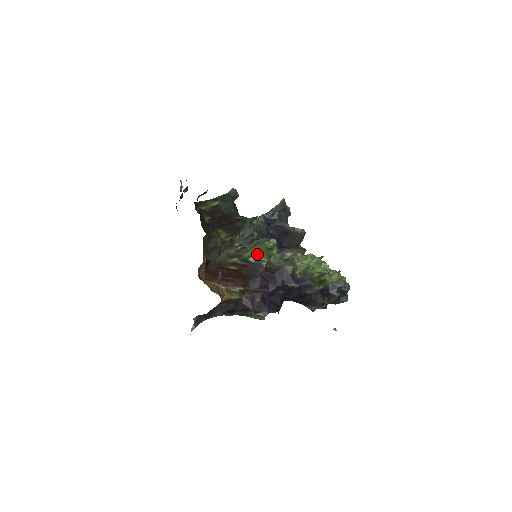
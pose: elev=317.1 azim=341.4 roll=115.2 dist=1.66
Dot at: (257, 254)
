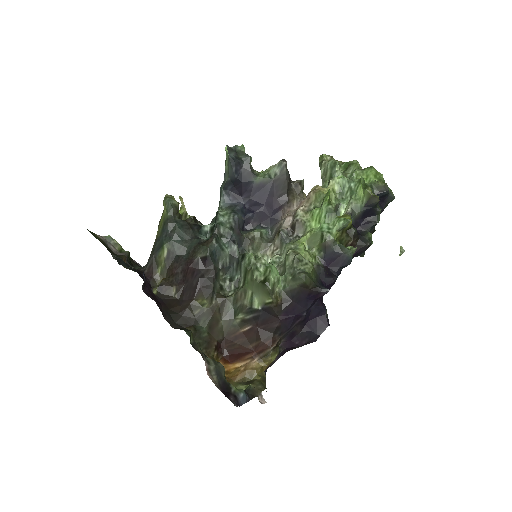
Dot at: (257, 296)
